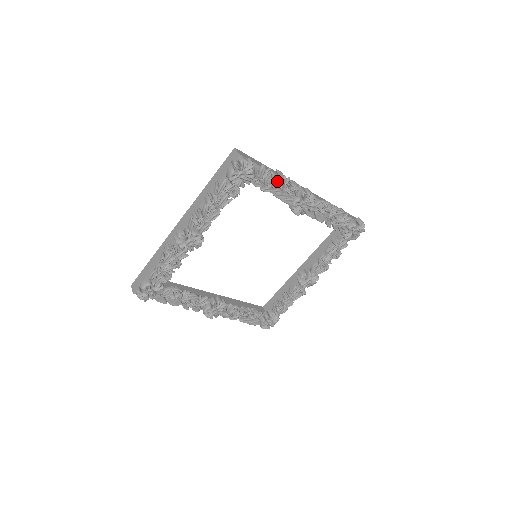
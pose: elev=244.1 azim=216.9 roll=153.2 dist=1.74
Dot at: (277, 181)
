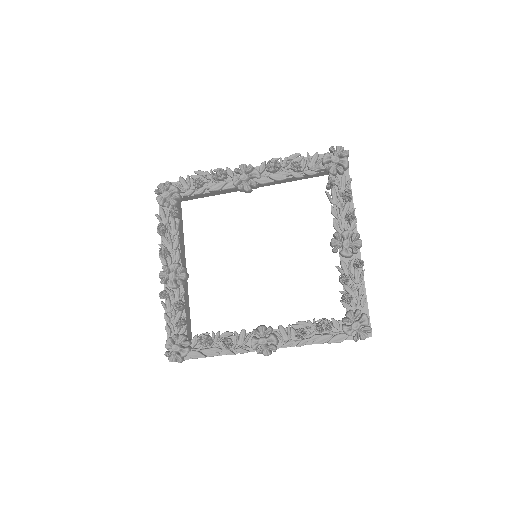
Dot at: (199, 178)
